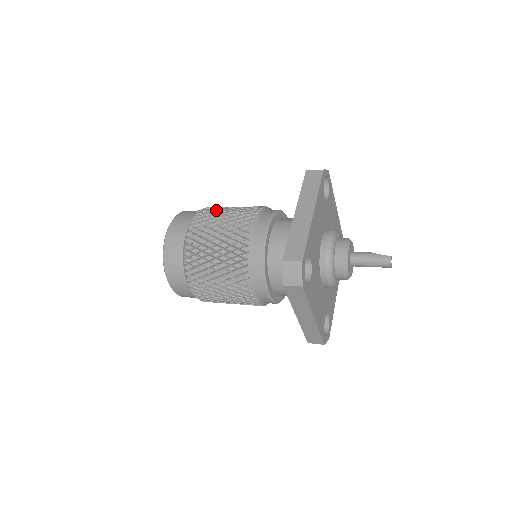
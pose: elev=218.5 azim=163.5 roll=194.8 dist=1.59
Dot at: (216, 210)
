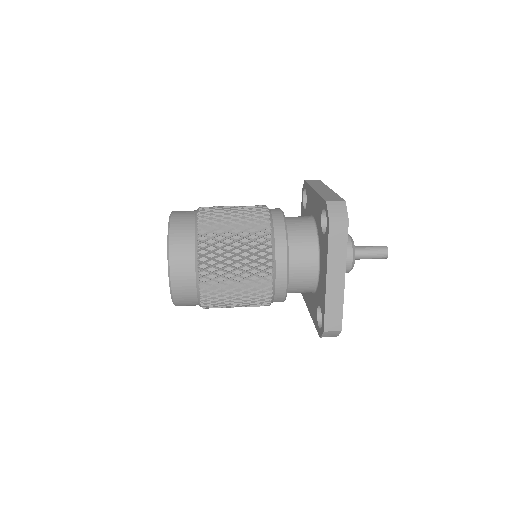
Dot at: occluded
